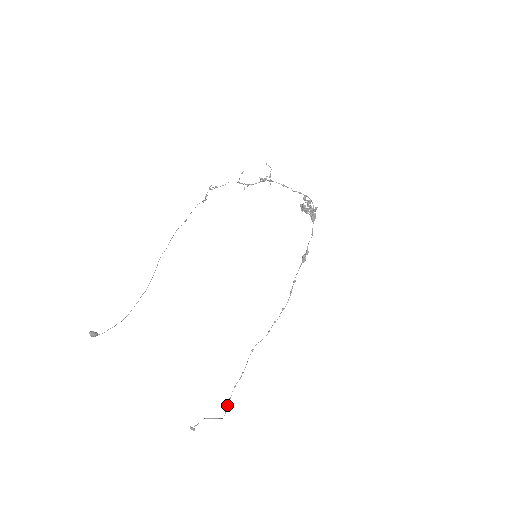
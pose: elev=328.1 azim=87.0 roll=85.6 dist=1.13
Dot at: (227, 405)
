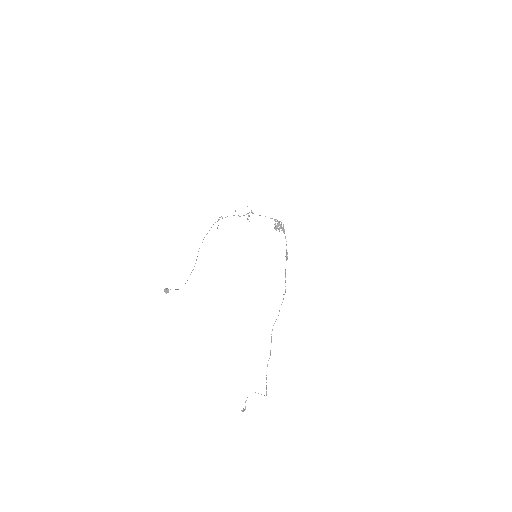
Dot at: (266, 382)
